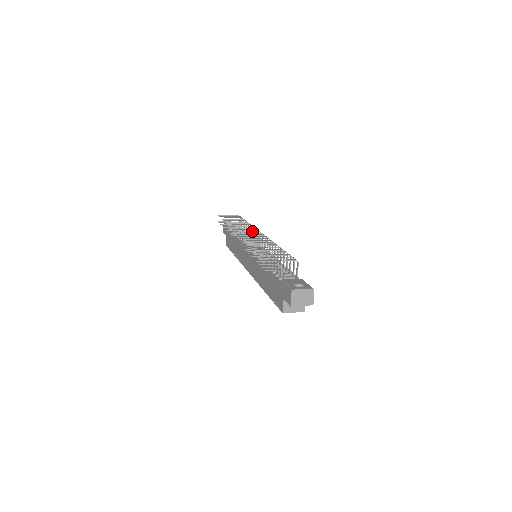
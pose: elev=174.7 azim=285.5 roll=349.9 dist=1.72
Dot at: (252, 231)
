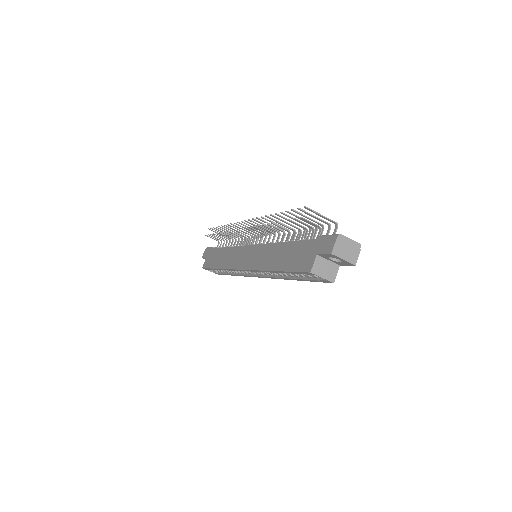
Dot at: occluded
